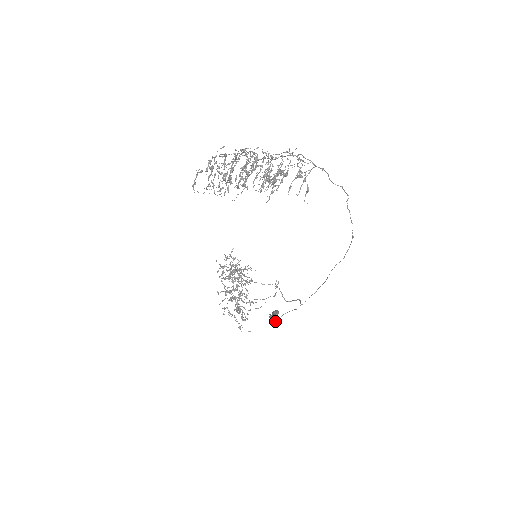
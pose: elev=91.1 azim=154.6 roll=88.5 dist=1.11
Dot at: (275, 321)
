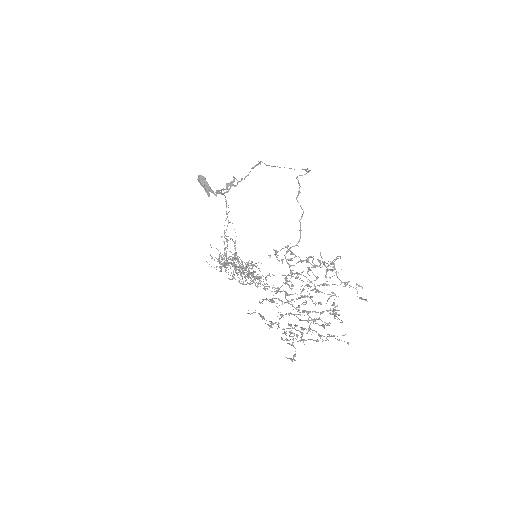
Dot at: (216, 196)
